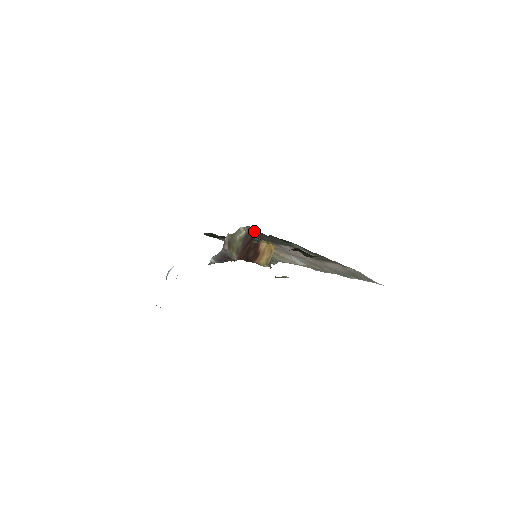
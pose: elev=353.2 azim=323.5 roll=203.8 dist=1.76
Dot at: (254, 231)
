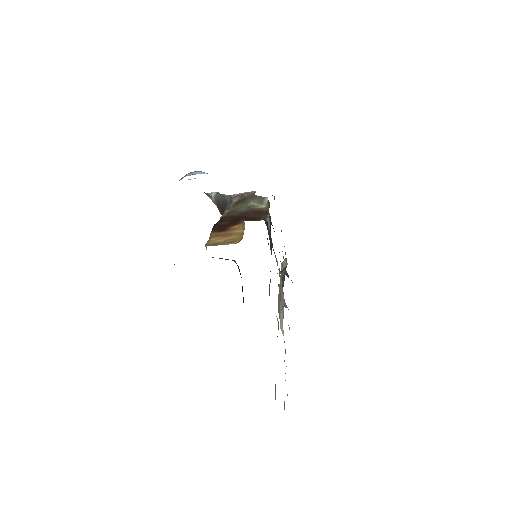
Dot at: occluded
